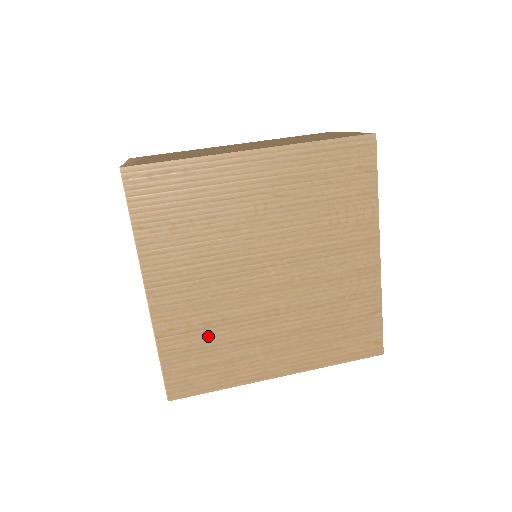
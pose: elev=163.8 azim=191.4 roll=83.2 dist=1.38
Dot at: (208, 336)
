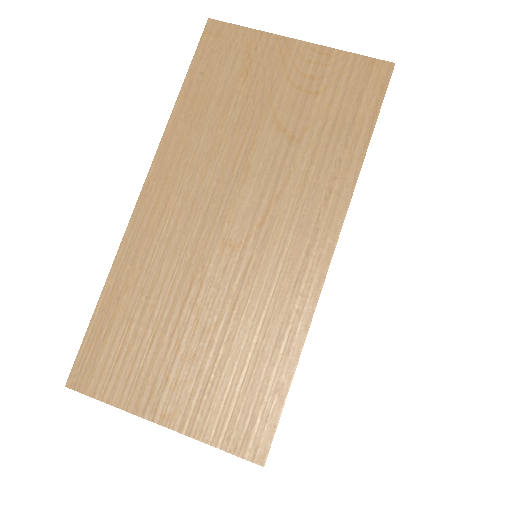
Dot at: occluded
